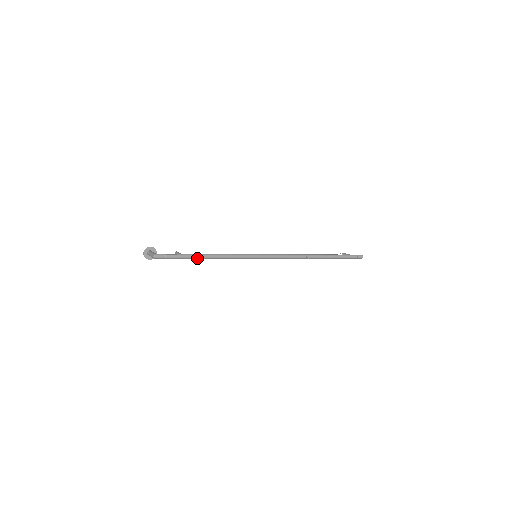
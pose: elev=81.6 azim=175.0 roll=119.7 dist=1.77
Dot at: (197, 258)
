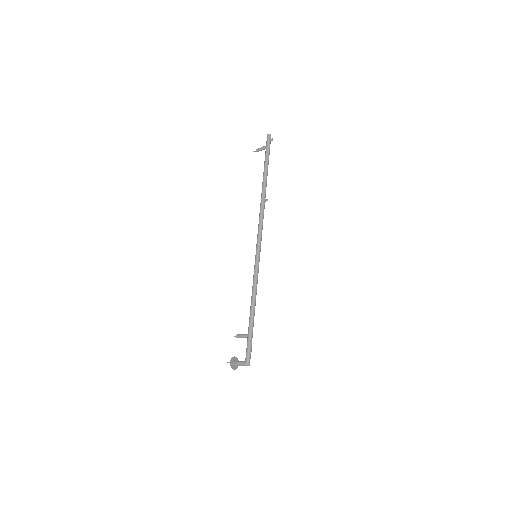
Dot at: (253, 321)
